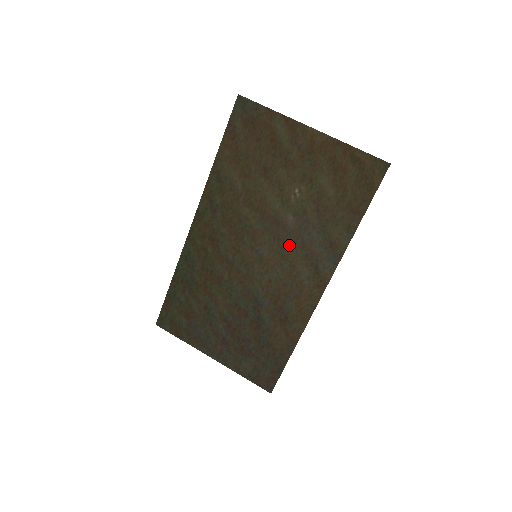
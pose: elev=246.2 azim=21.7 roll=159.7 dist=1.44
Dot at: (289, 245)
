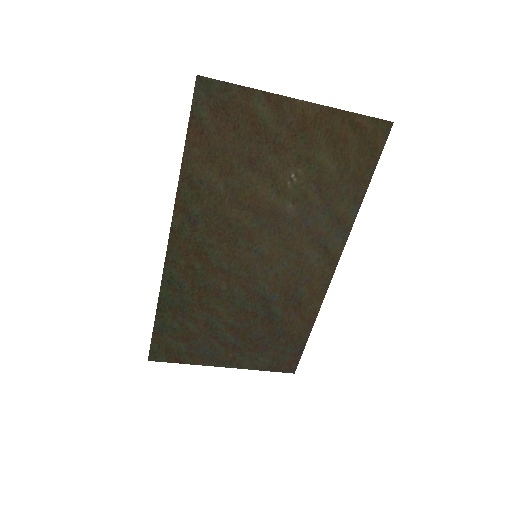
Dot at: (292, 234)
